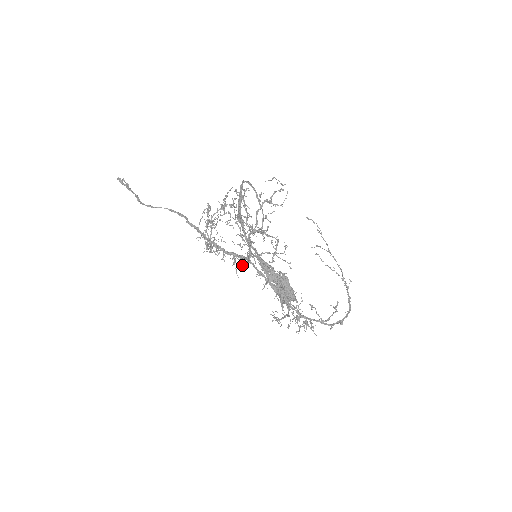
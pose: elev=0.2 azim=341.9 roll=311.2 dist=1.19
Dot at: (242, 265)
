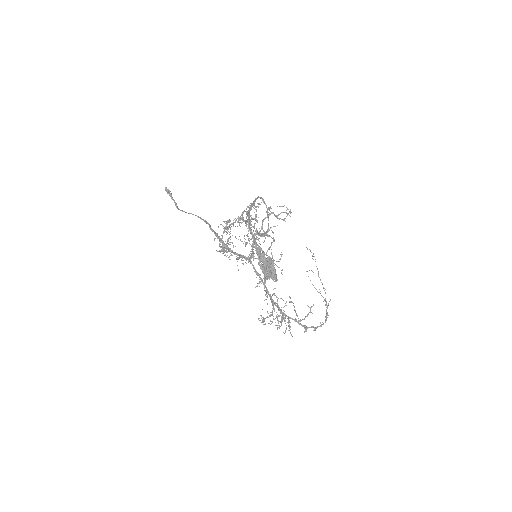
Dot at: occluded
